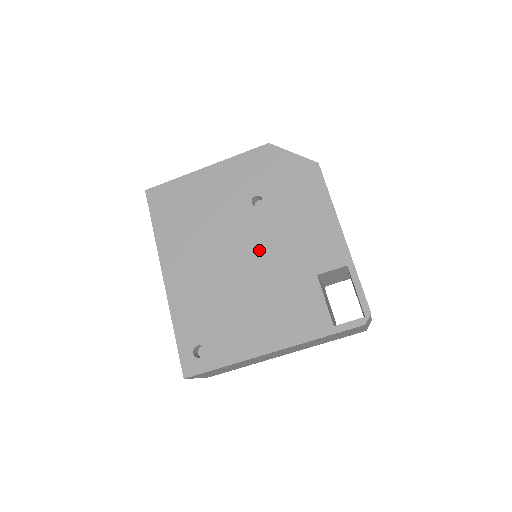
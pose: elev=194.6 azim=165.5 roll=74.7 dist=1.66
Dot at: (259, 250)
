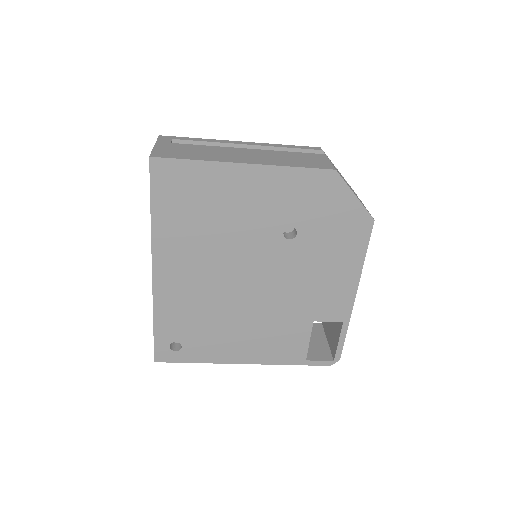
Dot at: (270, 283)
